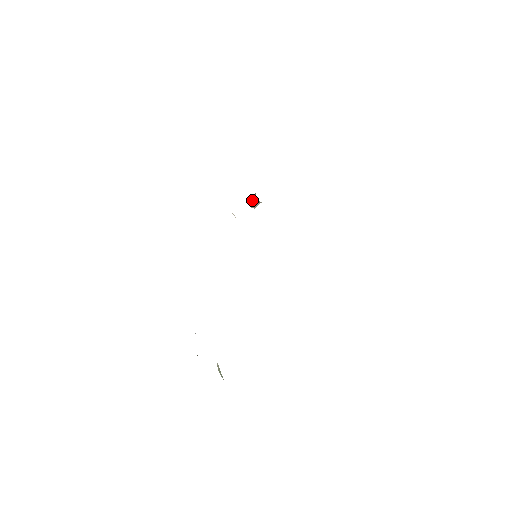
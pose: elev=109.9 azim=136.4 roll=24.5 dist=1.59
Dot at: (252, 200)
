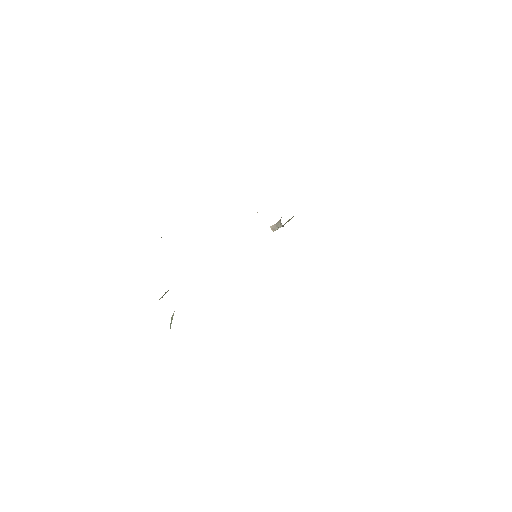
Dot at: occluded
